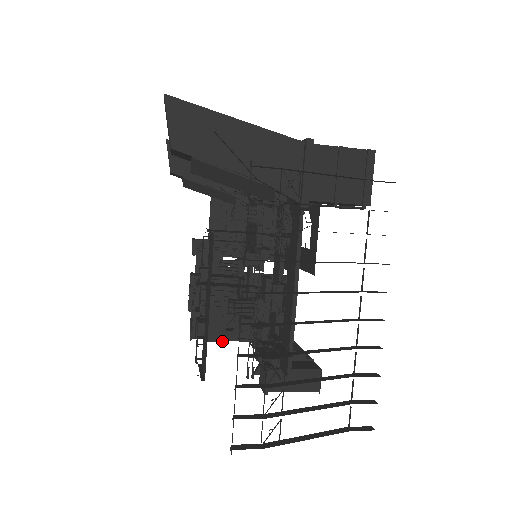
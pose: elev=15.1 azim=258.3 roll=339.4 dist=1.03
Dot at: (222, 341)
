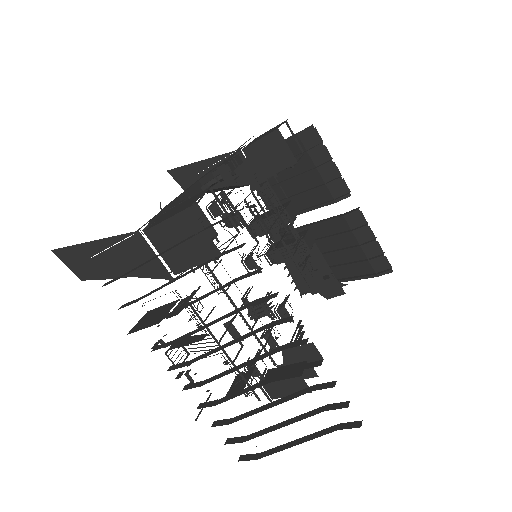
Dot at: occluded
